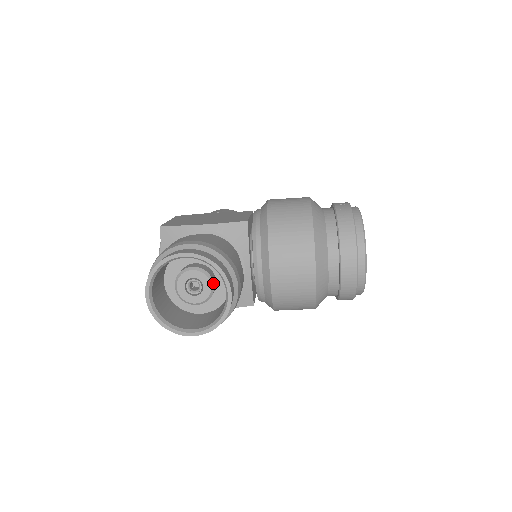
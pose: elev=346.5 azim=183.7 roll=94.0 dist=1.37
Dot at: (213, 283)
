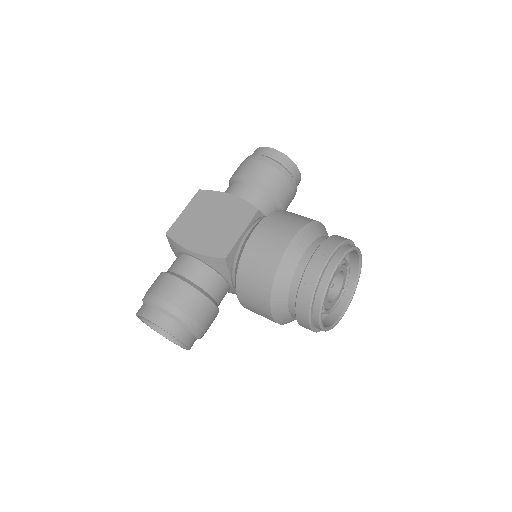
Dot at: occluded
